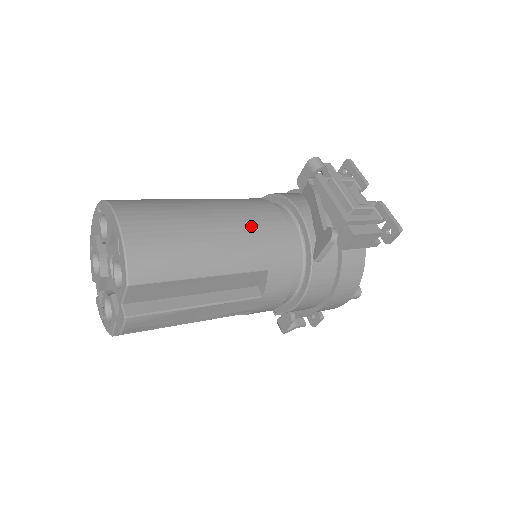
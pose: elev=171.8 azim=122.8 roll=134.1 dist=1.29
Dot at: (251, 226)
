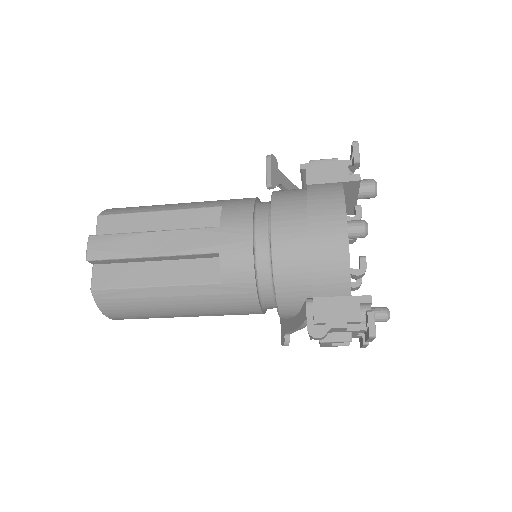
Dot at: occluded
